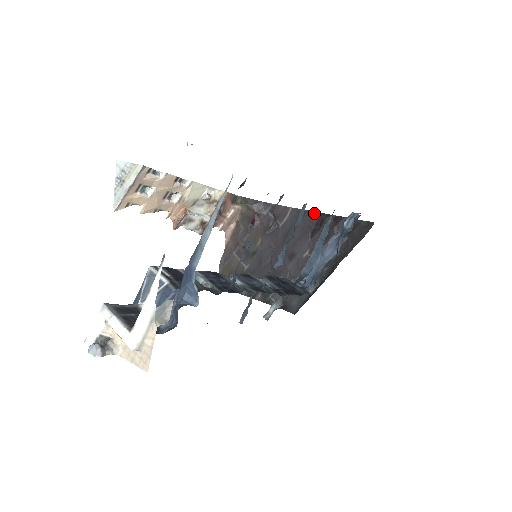
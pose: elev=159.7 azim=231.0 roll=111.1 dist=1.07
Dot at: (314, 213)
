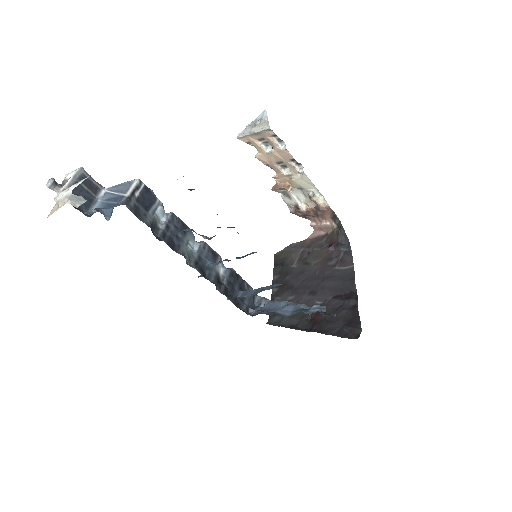
Dot at: (354, 286)
